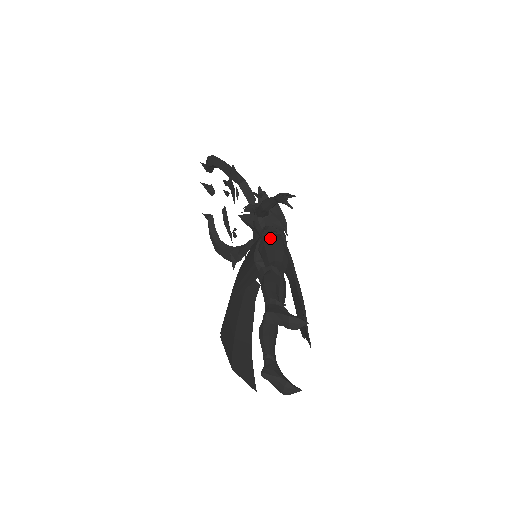
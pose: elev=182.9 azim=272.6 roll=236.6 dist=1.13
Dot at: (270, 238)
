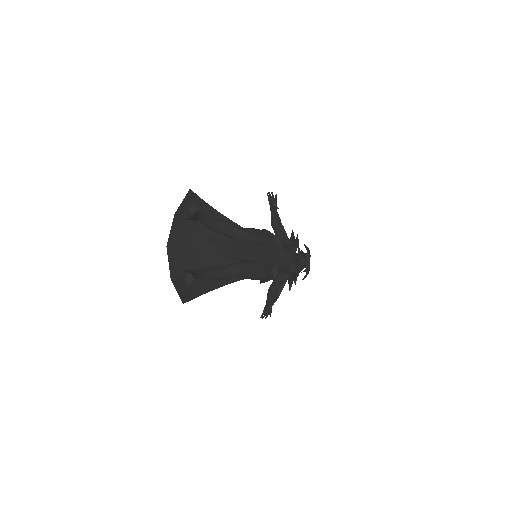
Dot at: occluded
